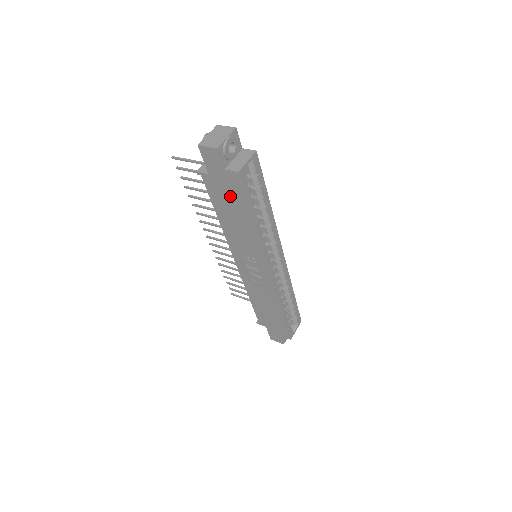
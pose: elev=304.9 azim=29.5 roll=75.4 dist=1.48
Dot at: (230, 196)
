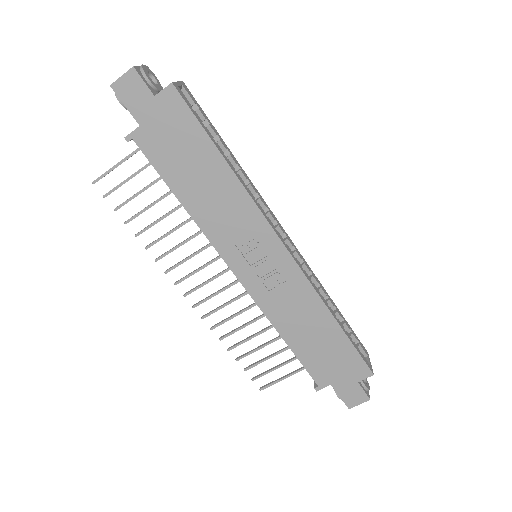
Dot at: (179, 140)
